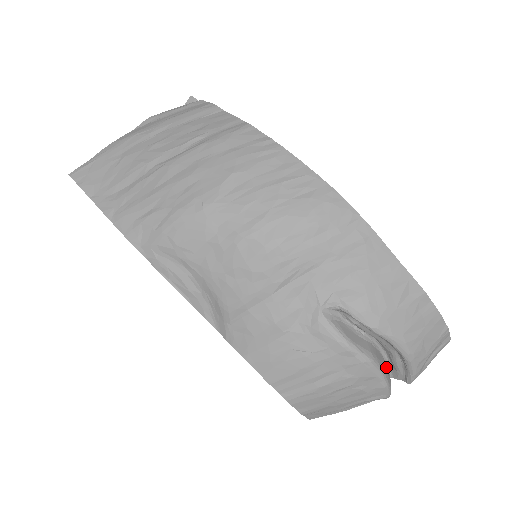
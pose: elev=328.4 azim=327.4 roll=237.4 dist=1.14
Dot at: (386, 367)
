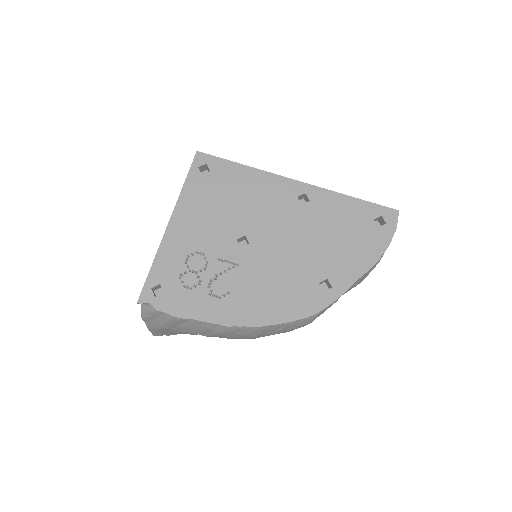
Dot at: occluded
